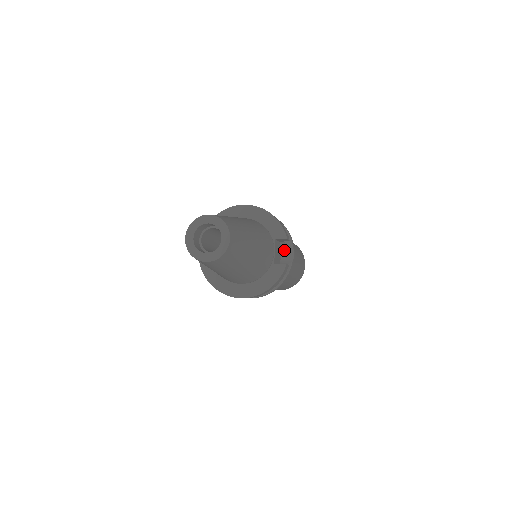
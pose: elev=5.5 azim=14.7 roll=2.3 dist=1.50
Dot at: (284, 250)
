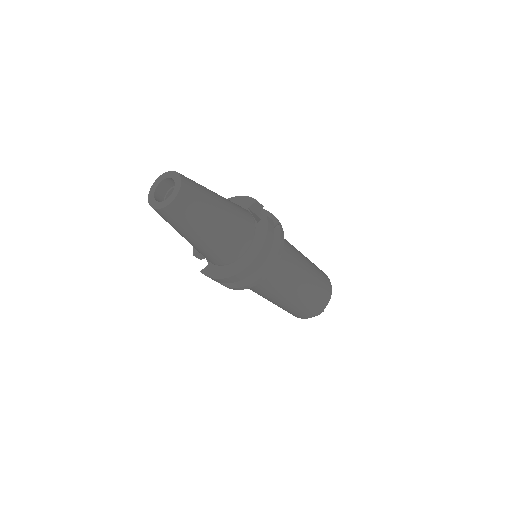
Dot at: occluded
